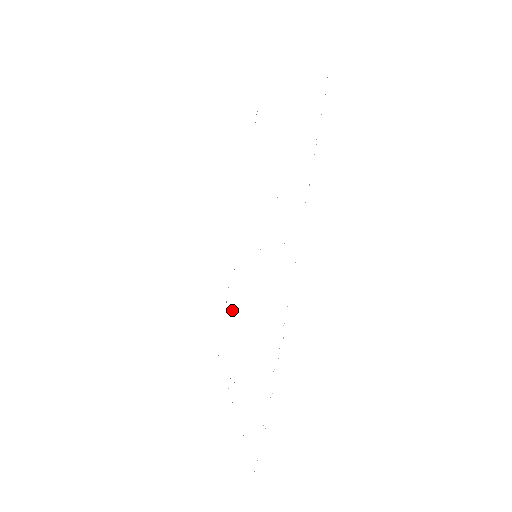
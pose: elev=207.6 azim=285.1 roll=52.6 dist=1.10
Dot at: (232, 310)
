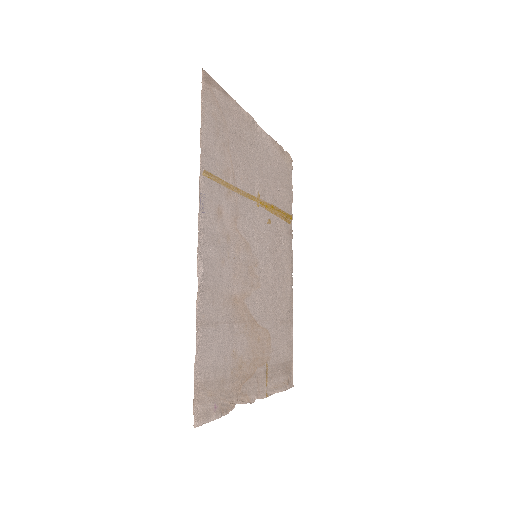
Dot at: (279, 327)
